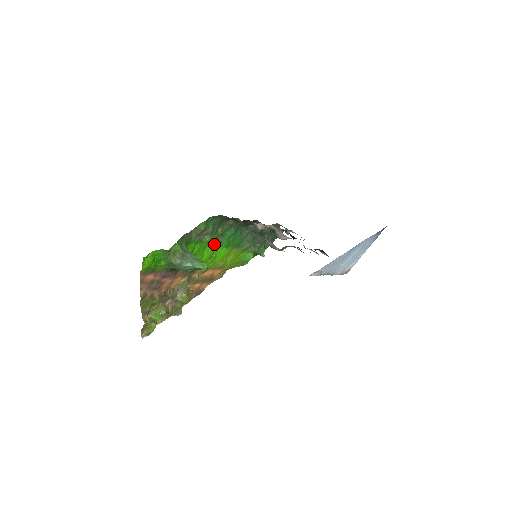
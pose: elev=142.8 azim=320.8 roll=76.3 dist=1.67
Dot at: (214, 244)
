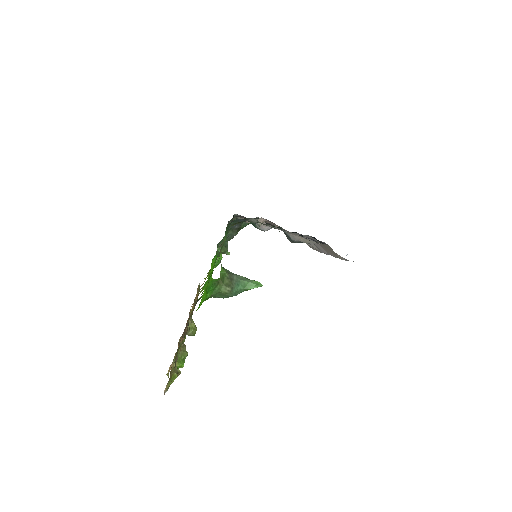
Dot at: occluded
